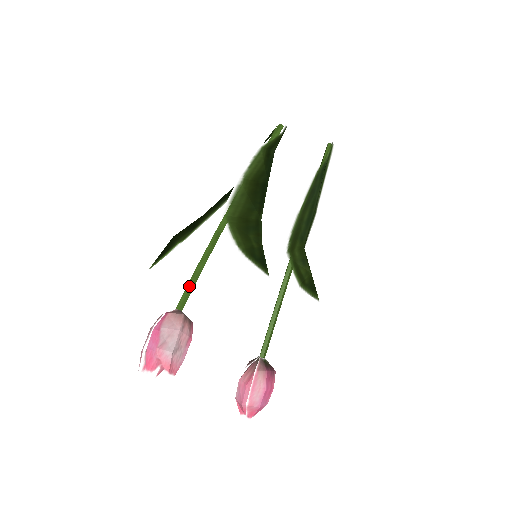
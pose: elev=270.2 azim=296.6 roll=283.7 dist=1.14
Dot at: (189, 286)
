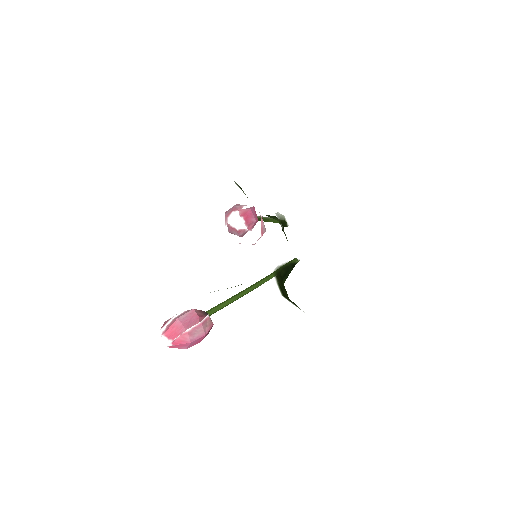
Dot at: occluded
